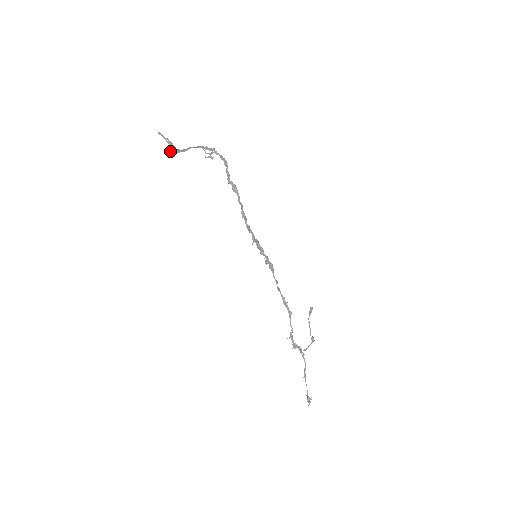
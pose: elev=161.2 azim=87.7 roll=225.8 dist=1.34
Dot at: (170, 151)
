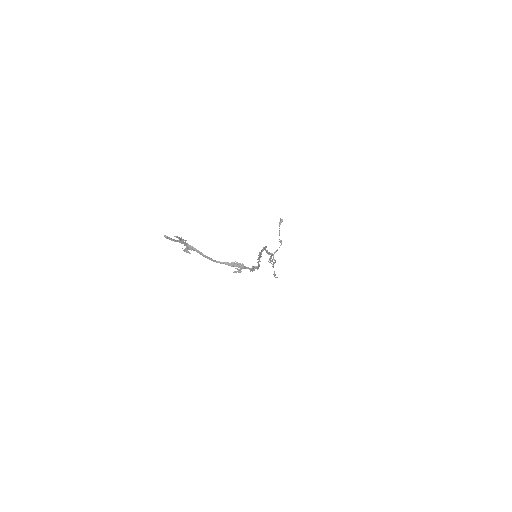
Dot at: (184, 251)
